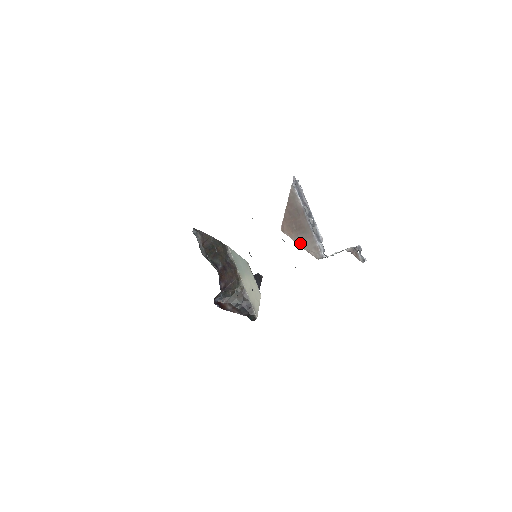
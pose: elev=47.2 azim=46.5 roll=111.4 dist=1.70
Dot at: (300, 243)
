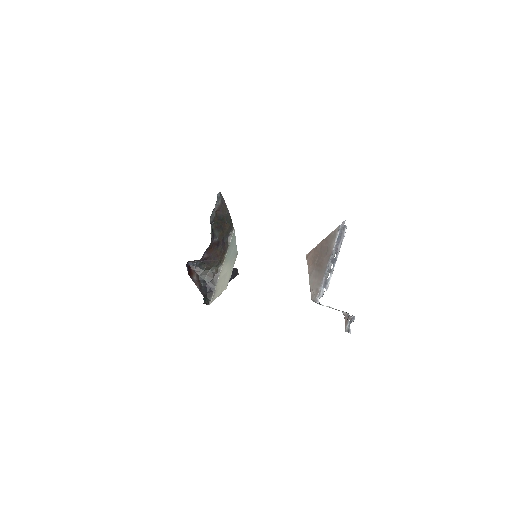
Dot at: (310, 277)
